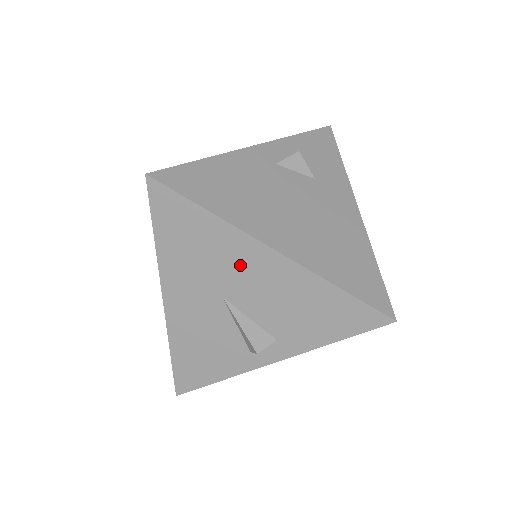
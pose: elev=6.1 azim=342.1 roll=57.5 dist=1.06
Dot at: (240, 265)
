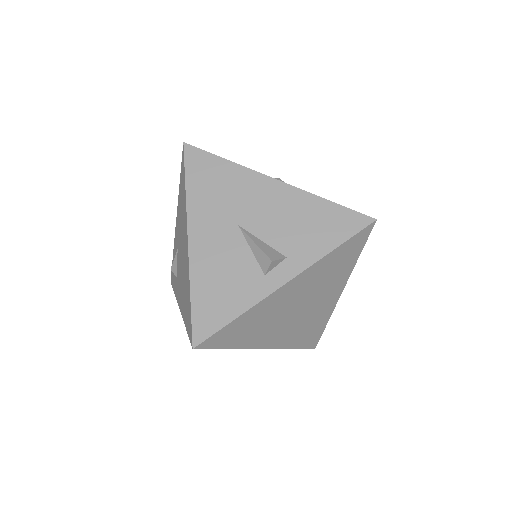
Dot at: (251, 196)
